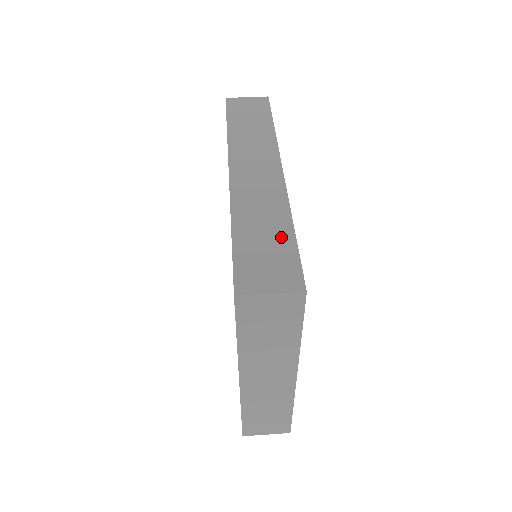
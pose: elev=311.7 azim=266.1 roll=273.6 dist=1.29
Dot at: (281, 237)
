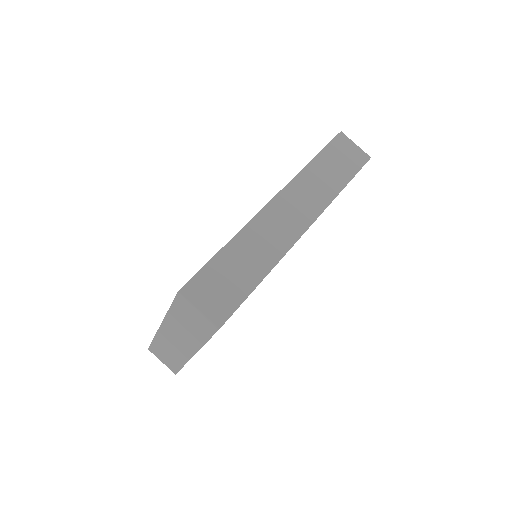
Dot at: (248, 278)
